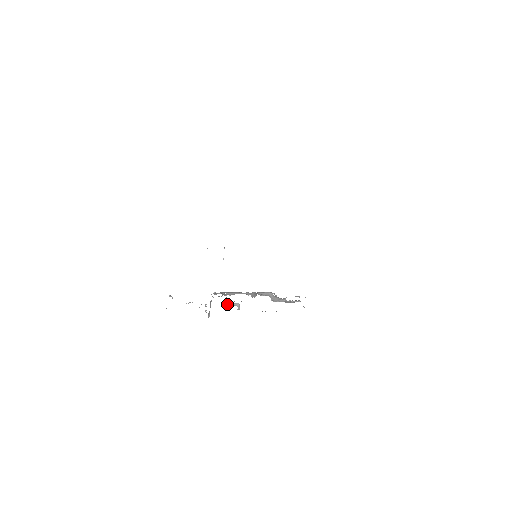
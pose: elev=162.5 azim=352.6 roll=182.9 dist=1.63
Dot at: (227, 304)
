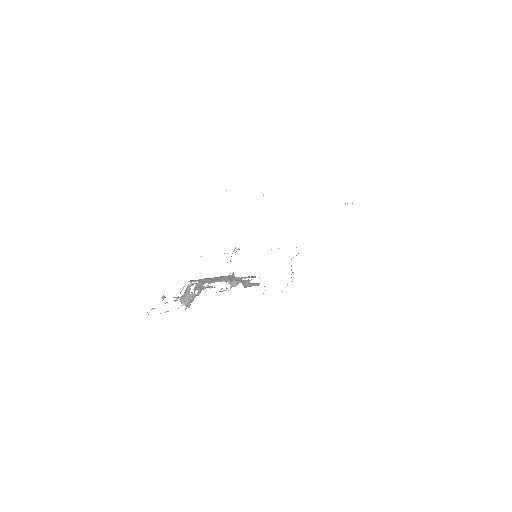
Dot at: (197, 288)
